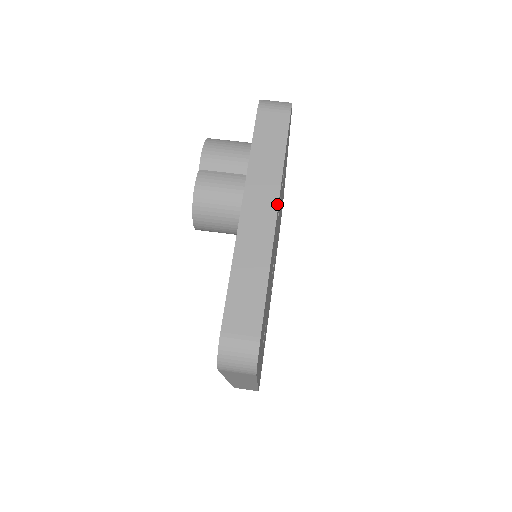
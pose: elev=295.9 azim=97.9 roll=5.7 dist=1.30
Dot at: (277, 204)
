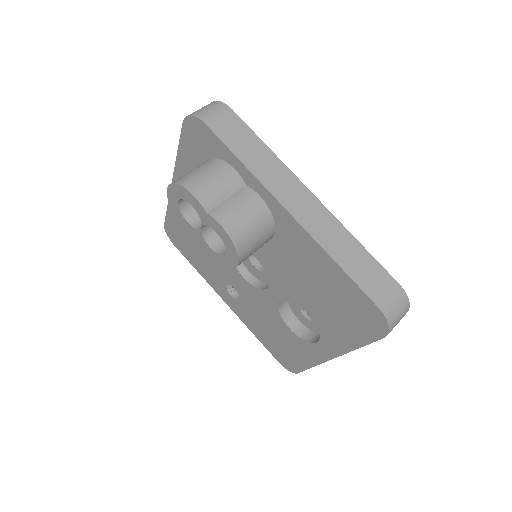
Dot at: (304, 186)
